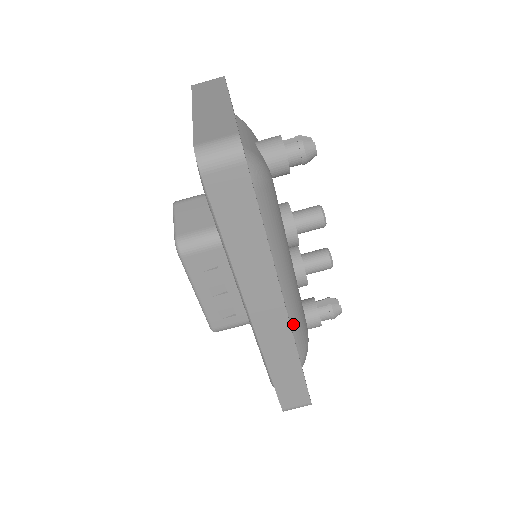
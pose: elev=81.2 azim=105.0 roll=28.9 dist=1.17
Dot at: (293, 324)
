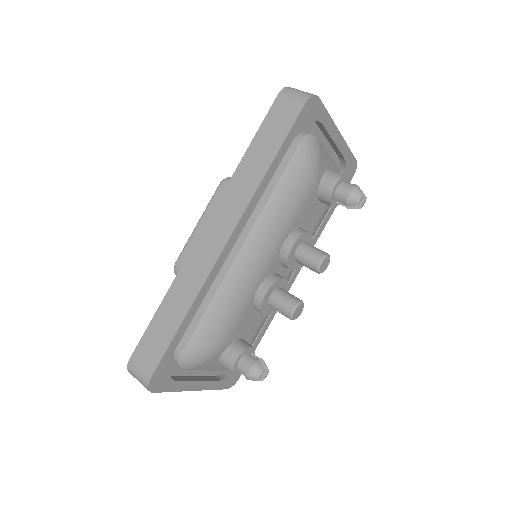
Dot at: (219, 296)
